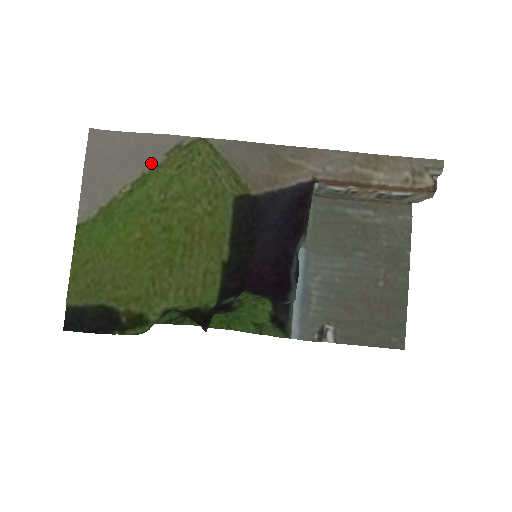
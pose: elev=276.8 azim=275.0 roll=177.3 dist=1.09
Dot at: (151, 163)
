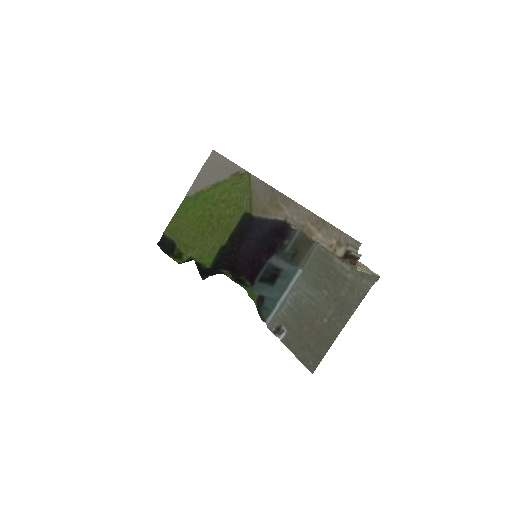
Dot at: (223, 178)
